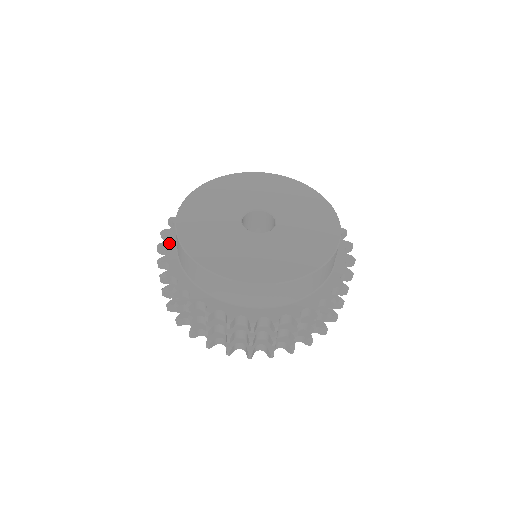
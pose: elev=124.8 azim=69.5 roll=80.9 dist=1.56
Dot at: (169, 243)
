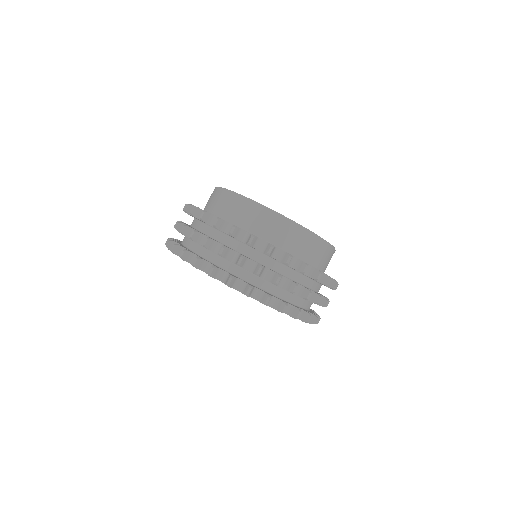
Dot at: occluded
